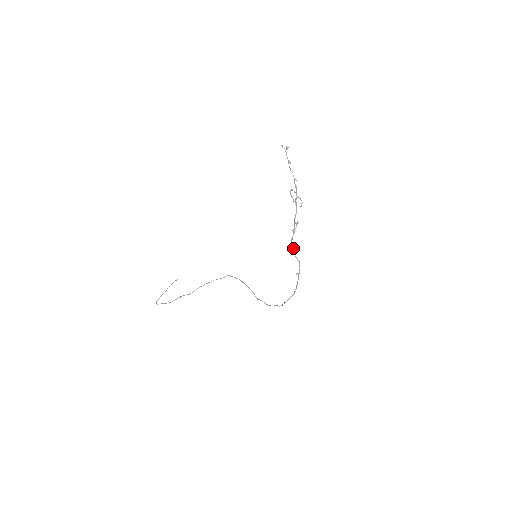
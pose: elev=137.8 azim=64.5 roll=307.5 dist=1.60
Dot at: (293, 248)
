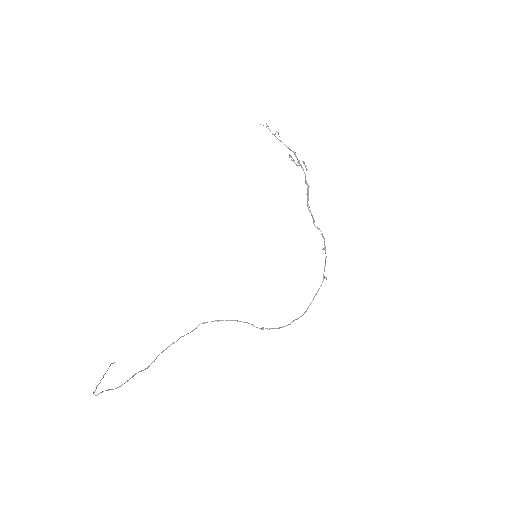
Dot at: (312, 216)
